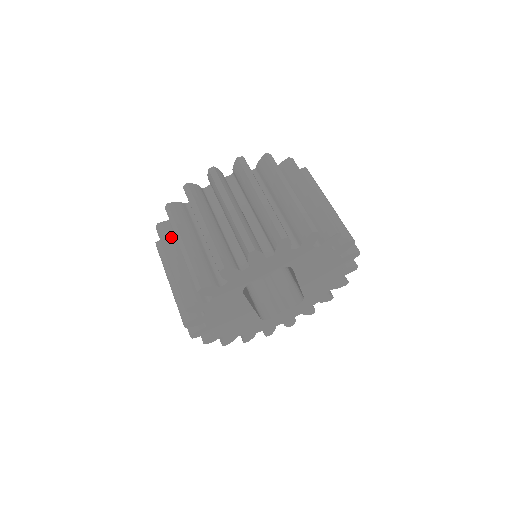
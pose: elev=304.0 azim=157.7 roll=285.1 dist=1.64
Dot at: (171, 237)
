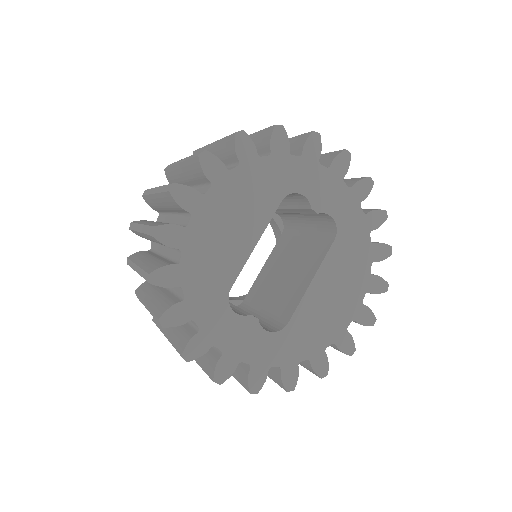
Dot at: occluded
